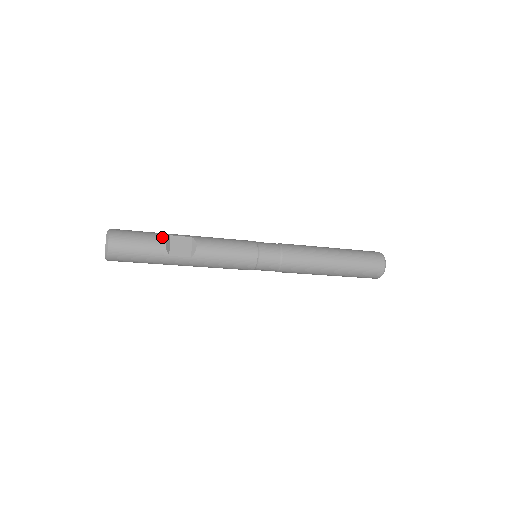
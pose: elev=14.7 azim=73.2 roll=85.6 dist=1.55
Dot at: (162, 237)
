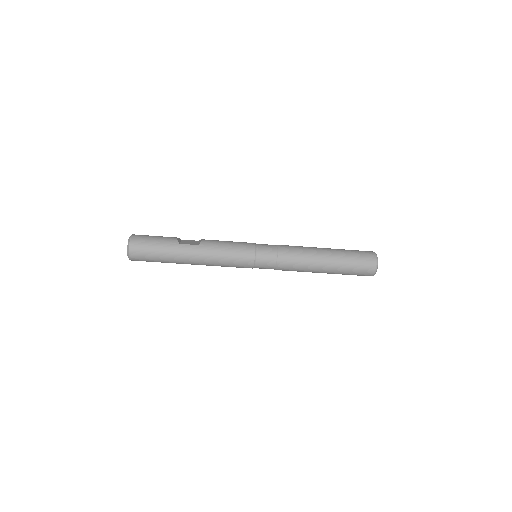
Dot at: occluded
